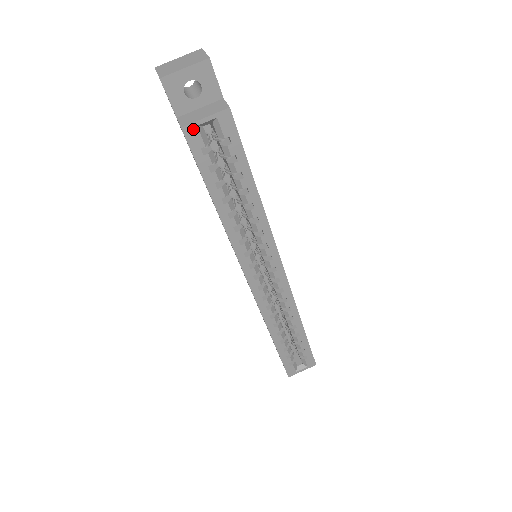
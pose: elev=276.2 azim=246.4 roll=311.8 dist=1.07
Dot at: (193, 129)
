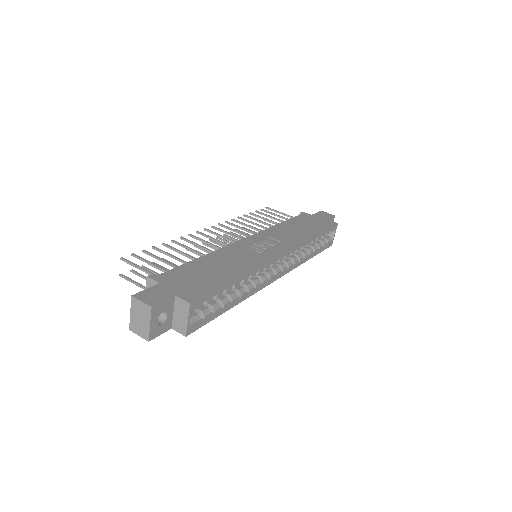
Dot at: (189, 328)
